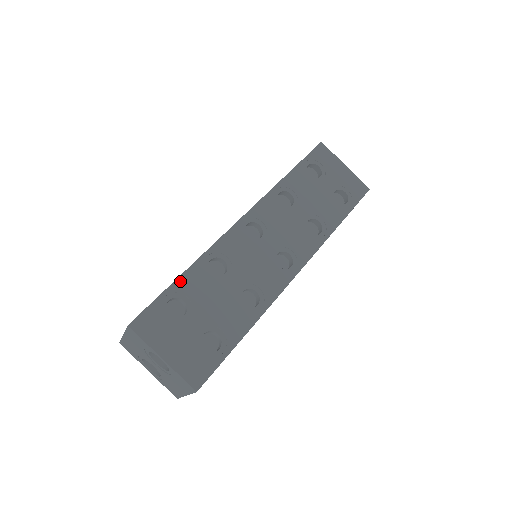
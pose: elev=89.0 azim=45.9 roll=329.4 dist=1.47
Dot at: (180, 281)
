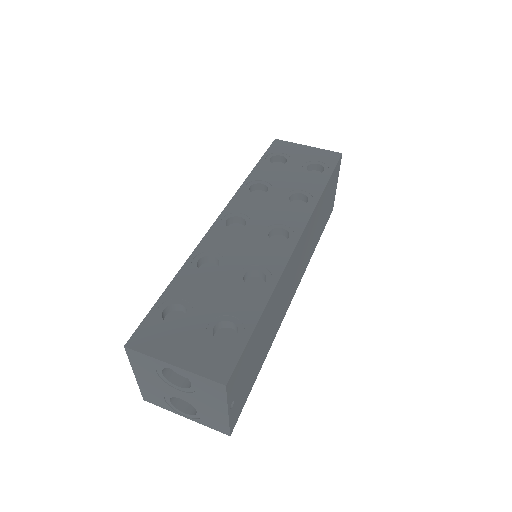
Dot at: (171, 288)
